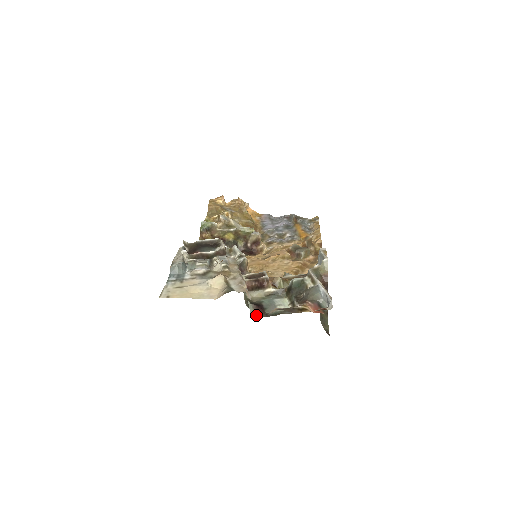
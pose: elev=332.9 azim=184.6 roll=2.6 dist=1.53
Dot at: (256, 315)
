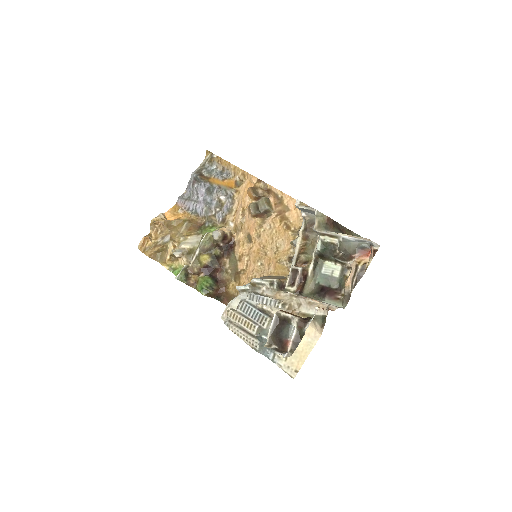
Dot at: (338, 301)
